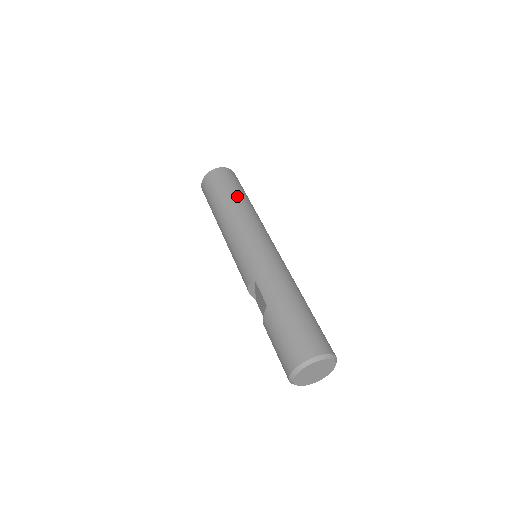
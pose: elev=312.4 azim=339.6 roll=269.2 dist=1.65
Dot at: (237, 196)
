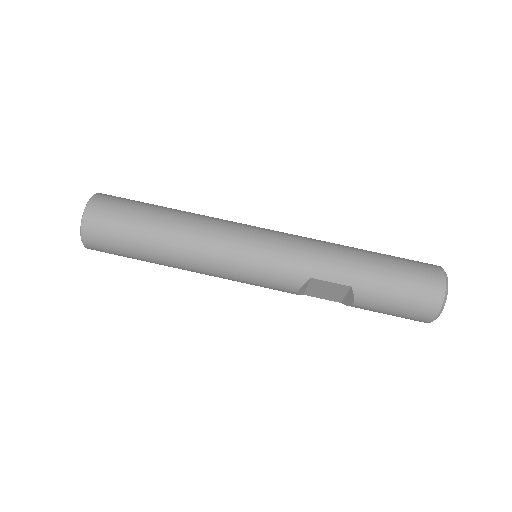
Dot at: (164, 215)
